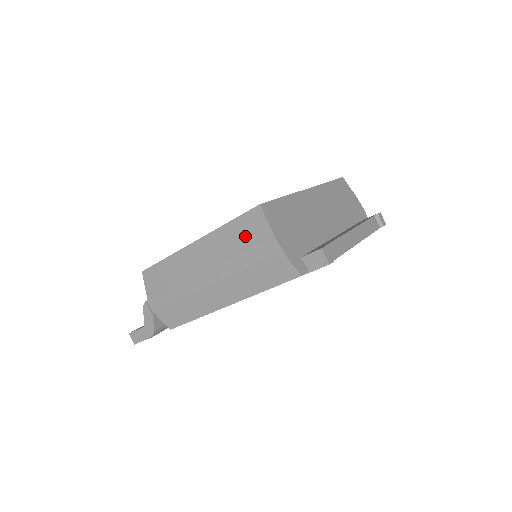
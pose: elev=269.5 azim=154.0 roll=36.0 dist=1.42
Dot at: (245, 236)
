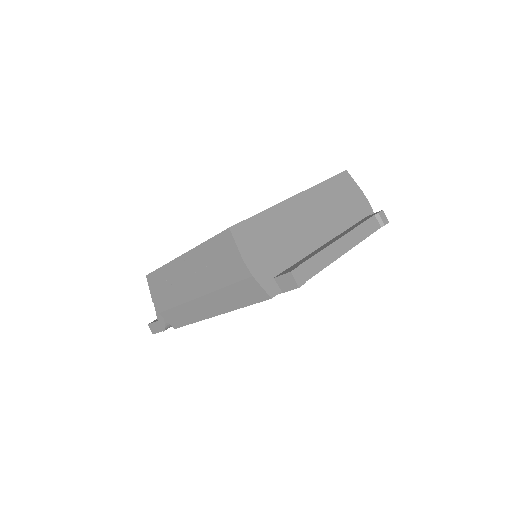
Dot at: (220, 256)
